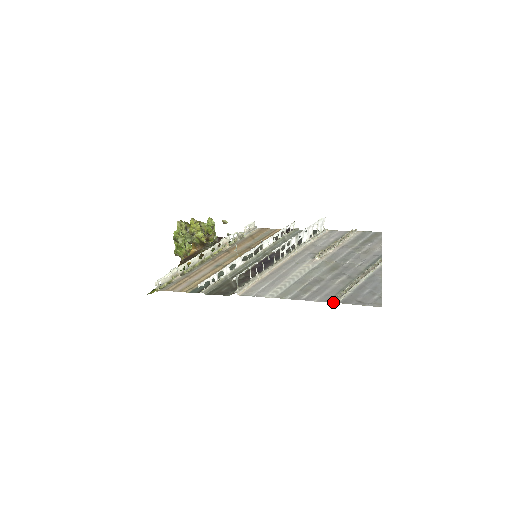
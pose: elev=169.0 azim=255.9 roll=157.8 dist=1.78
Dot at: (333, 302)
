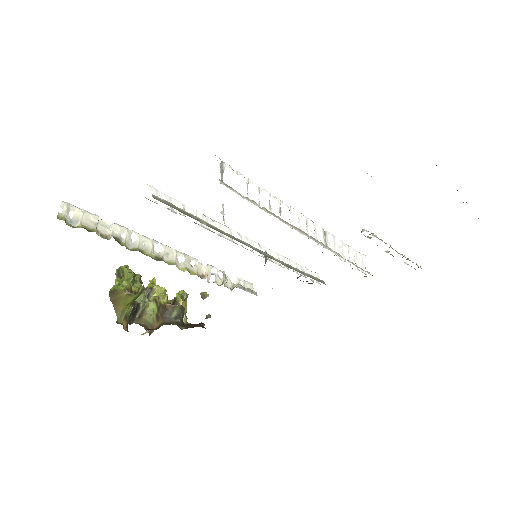
Dot at: occluded
